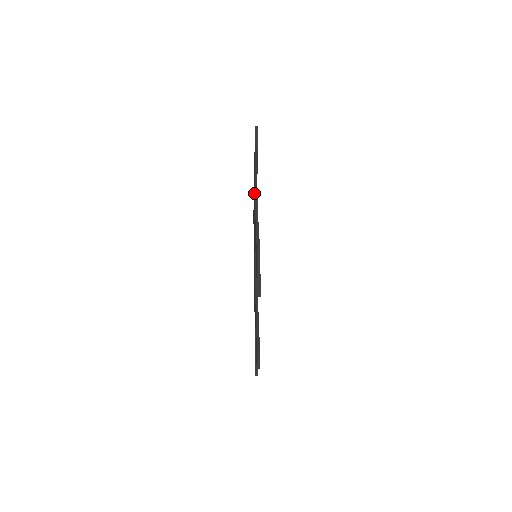
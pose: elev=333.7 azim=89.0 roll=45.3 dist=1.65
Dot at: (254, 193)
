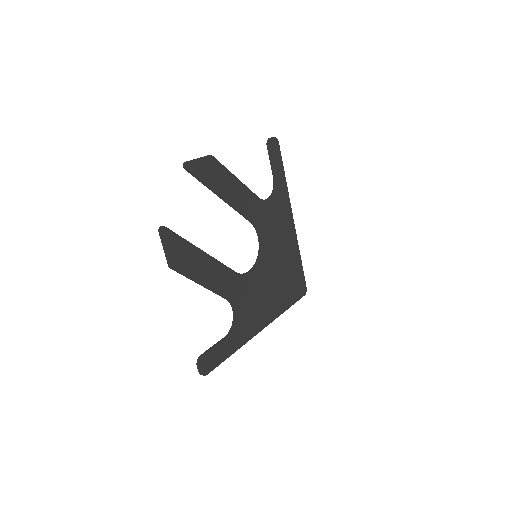
Dot at: (276, 210)
